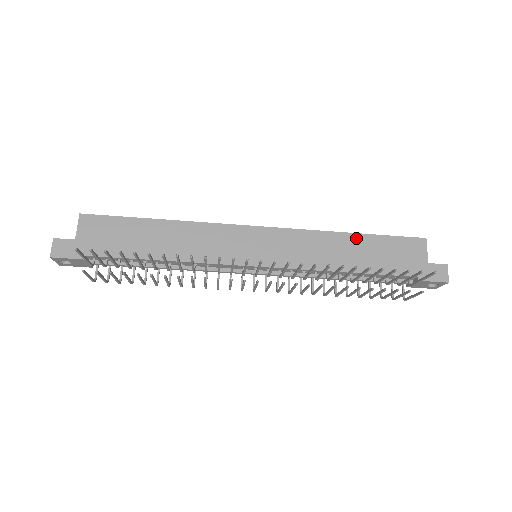
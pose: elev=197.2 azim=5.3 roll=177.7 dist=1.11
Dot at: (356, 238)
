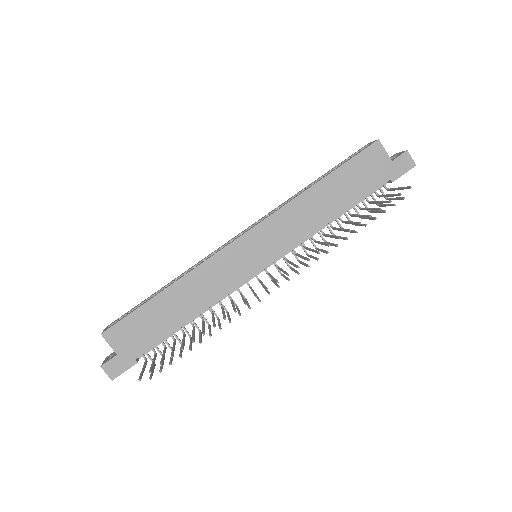
Dot at: (324, 184)
